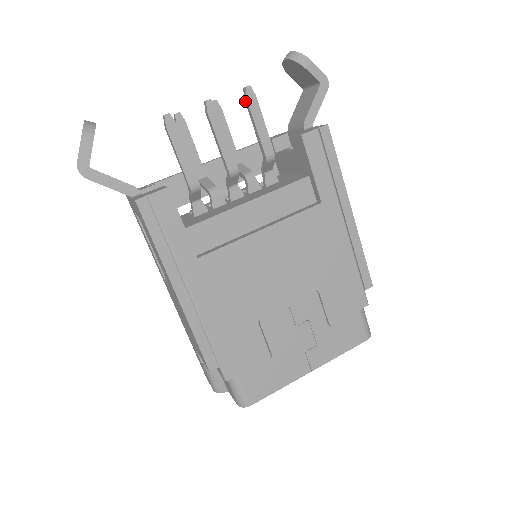
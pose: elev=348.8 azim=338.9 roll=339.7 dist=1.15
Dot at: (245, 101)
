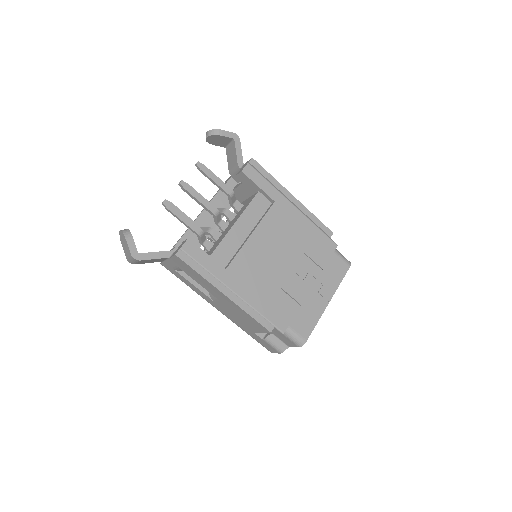
Dot at: (200, 171)
